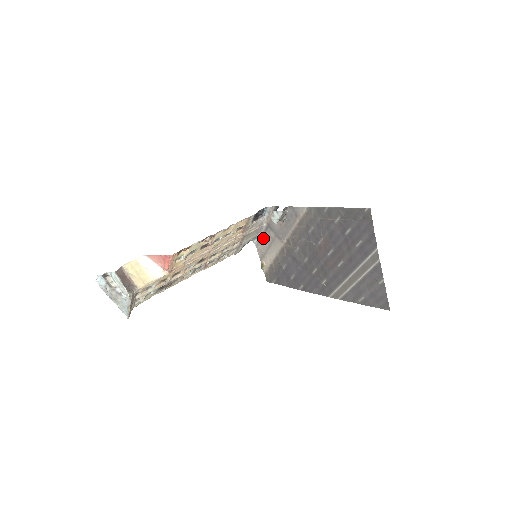
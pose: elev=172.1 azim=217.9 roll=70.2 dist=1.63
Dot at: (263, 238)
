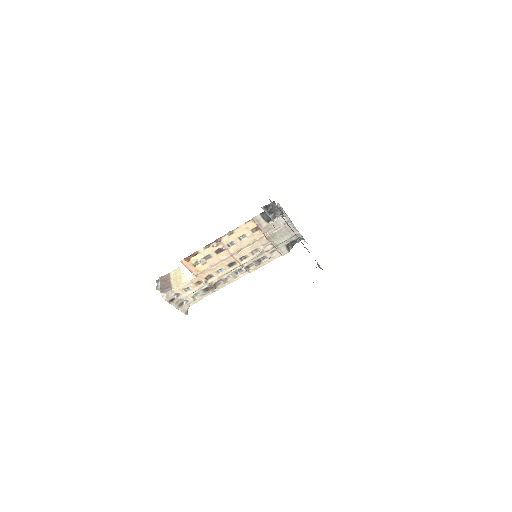
Dot at: occluded
